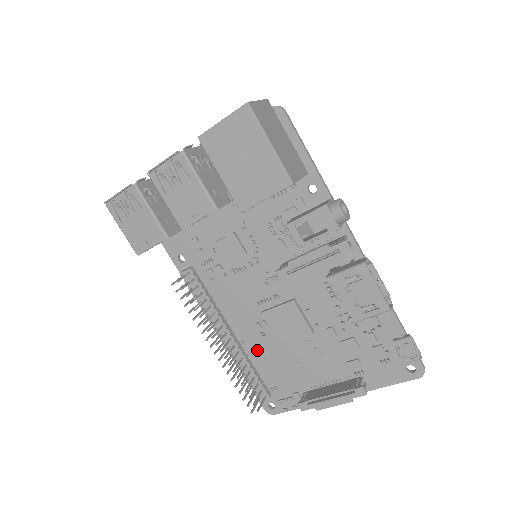
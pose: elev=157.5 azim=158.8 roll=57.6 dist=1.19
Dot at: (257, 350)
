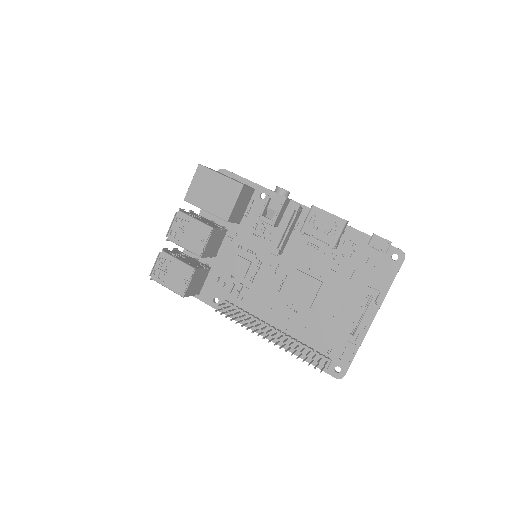
Dot at: (299, 329)
